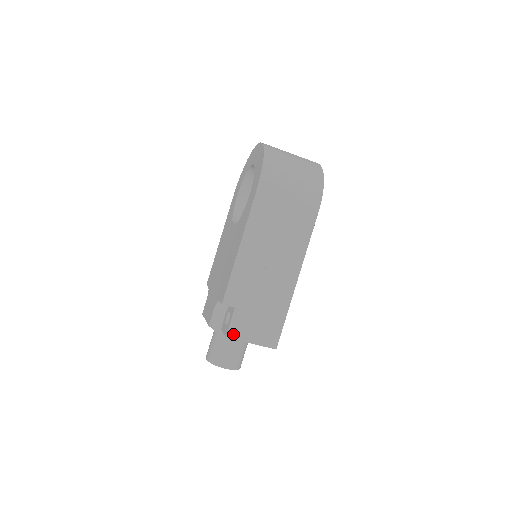
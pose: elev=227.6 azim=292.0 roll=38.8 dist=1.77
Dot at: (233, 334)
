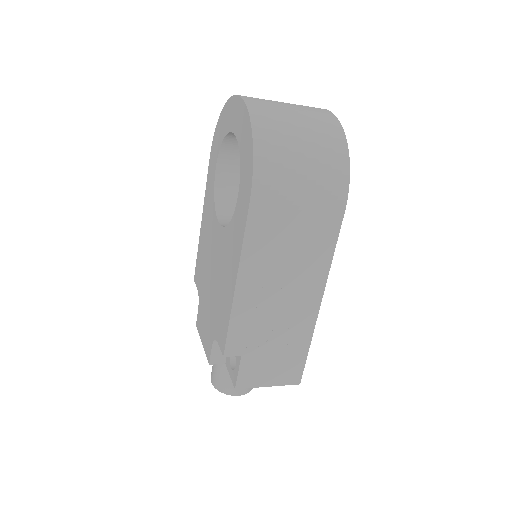
Dot at: (243, 383)
